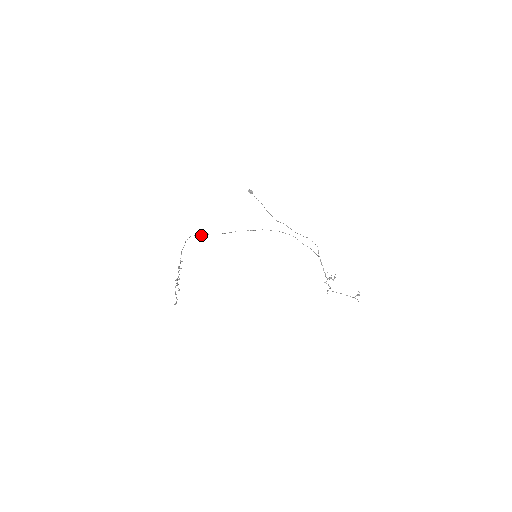
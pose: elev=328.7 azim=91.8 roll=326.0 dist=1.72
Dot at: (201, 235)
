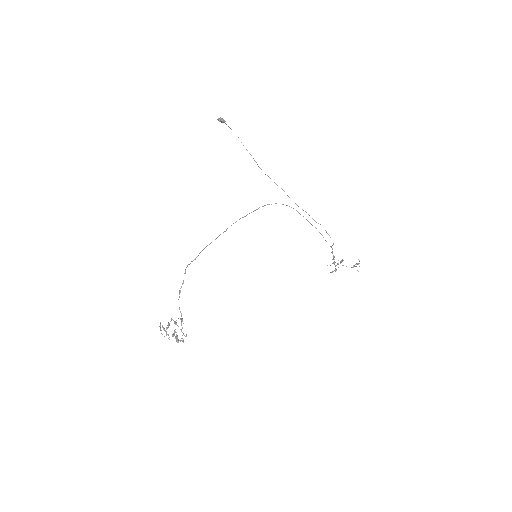
Dot at: occluded
